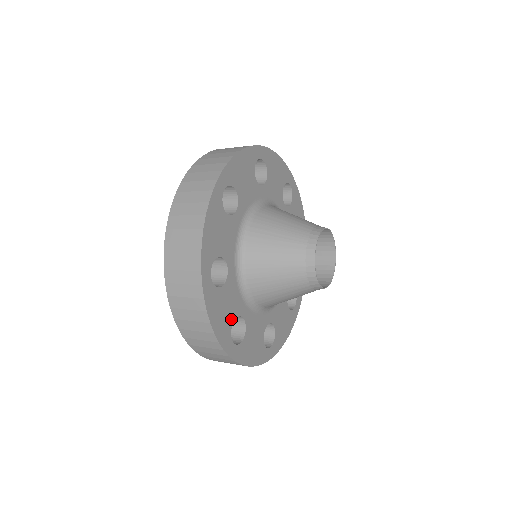
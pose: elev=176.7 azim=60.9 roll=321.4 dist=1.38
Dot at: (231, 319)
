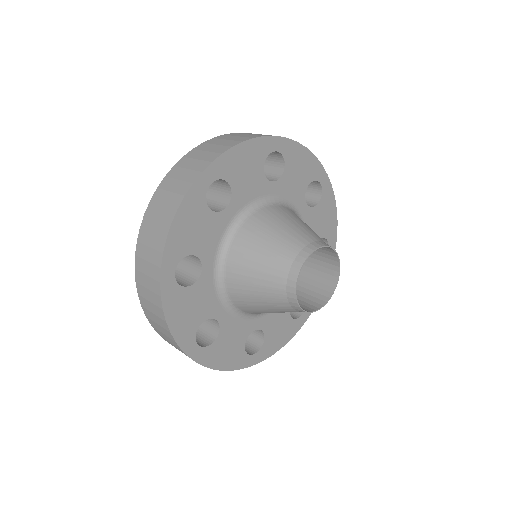
Dot at: (198, 320)
